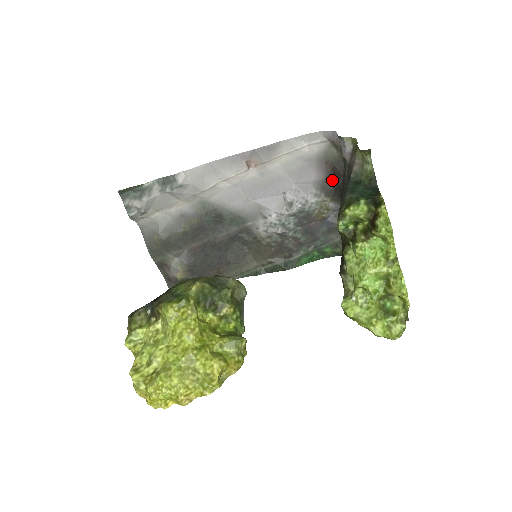
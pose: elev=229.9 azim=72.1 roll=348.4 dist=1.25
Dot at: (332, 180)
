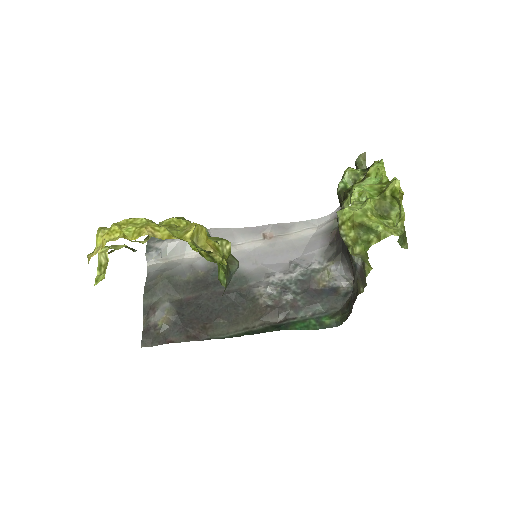
Dot at: (335, 241)
